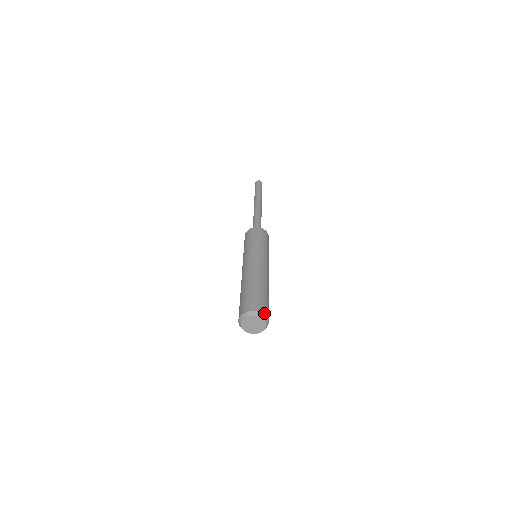
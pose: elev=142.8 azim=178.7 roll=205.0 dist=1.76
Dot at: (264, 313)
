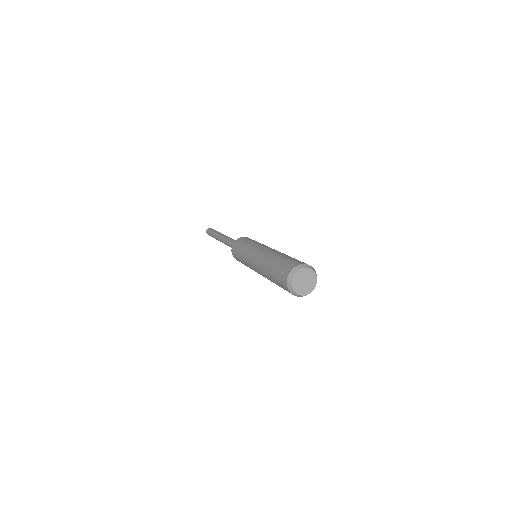
Dot at: (315, 272)
